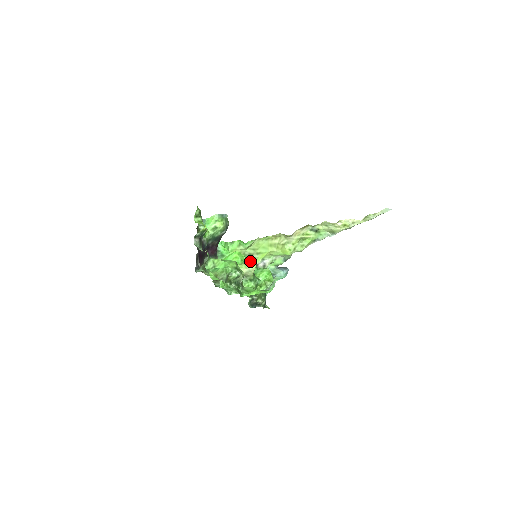
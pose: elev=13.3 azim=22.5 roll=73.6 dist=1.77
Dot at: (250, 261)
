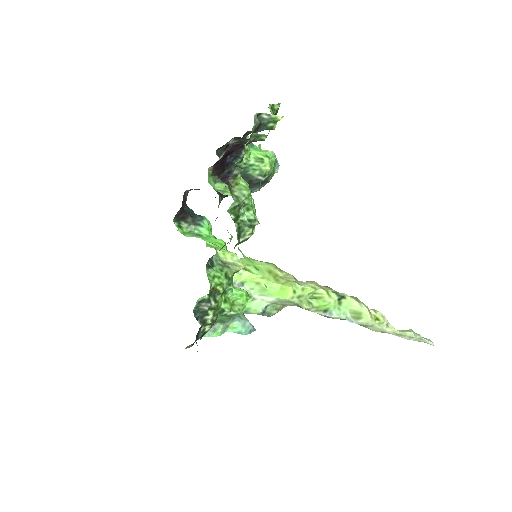
Dot at: occluded
